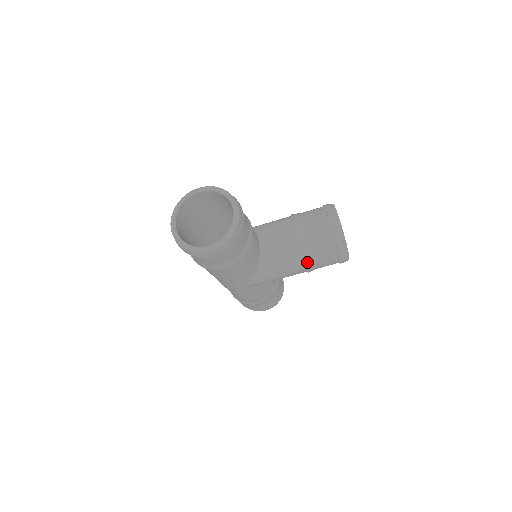
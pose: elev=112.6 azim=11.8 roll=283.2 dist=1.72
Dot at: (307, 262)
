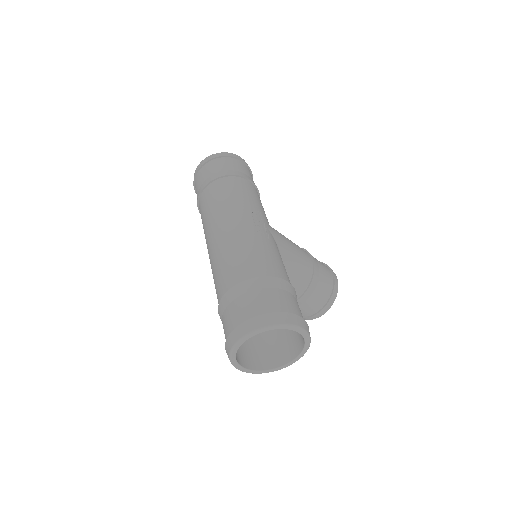
Dot at: occluded
